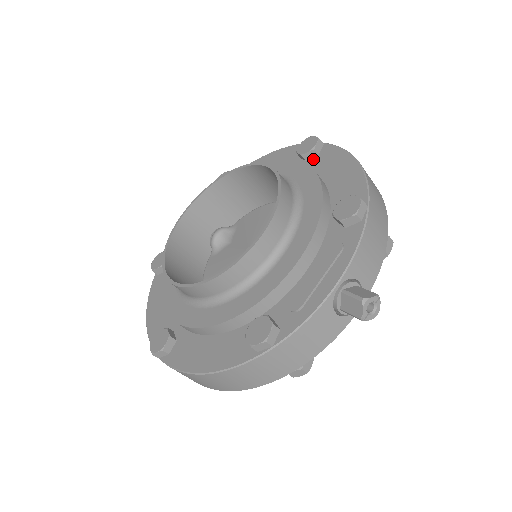
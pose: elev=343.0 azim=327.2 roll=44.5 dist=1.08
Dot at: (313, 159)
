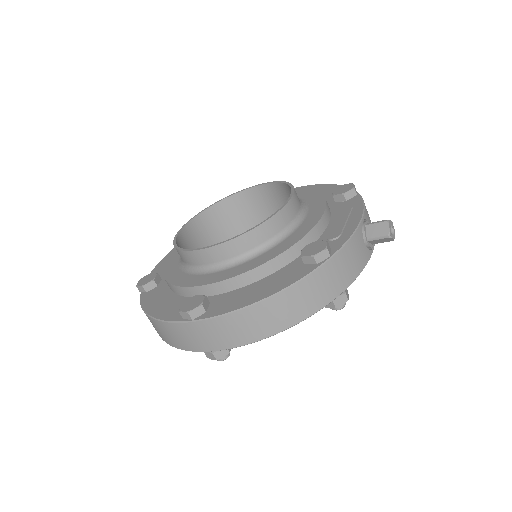
Dot at: occluded
